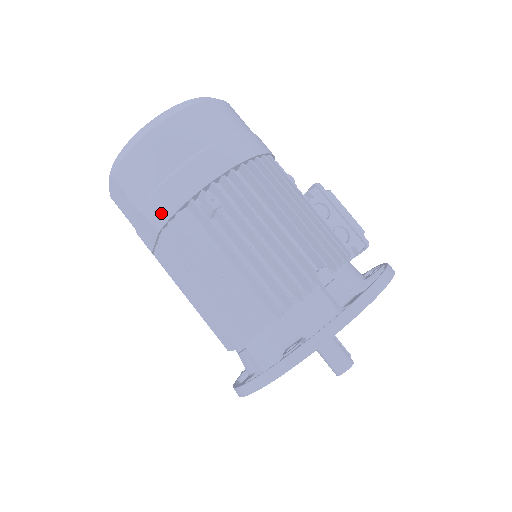
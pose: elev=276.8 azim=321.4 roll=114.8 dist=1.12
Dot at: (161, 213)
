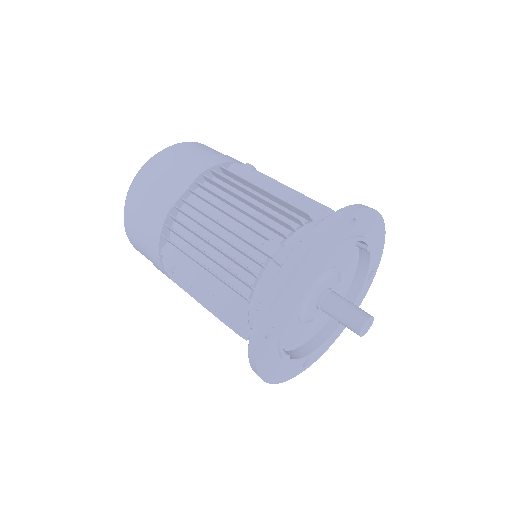
Dot at: (206, 163)
